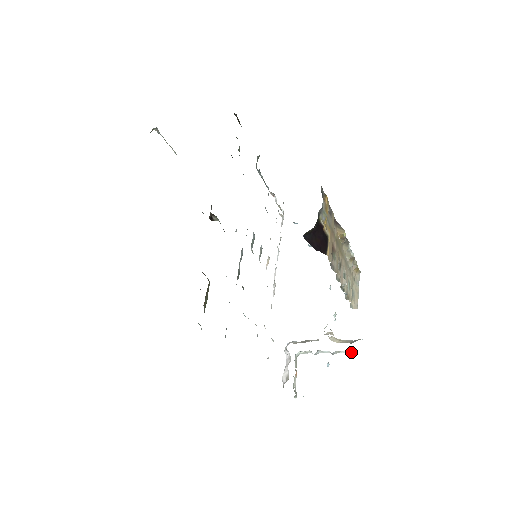
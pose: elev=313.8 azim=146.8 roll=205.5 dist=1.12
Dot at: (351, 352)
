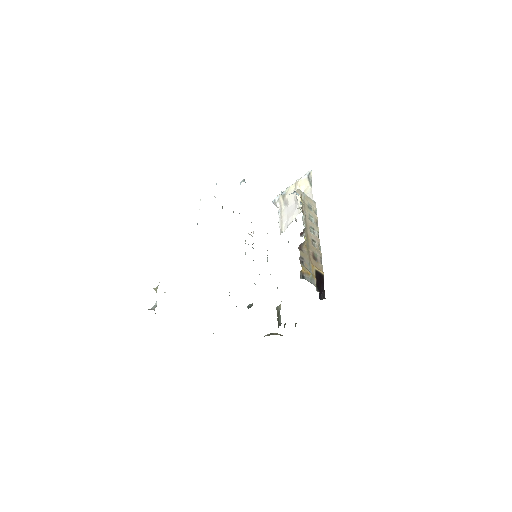
Dot at: occluded
